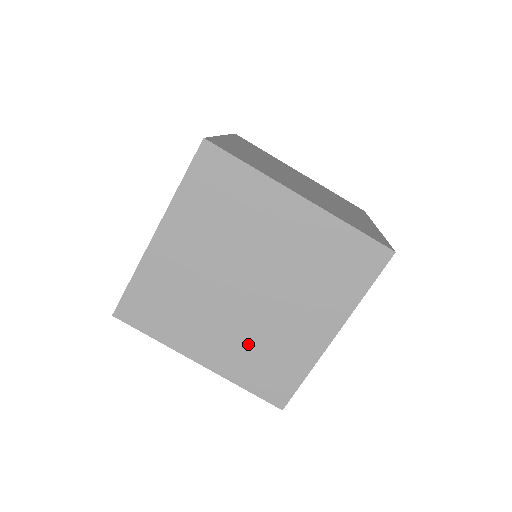
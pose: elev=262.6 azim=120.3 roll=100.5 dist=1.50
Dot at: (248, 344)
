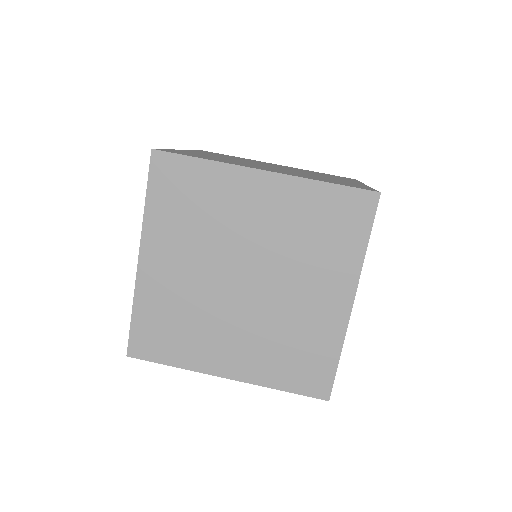
Dot at: (268, 341)
